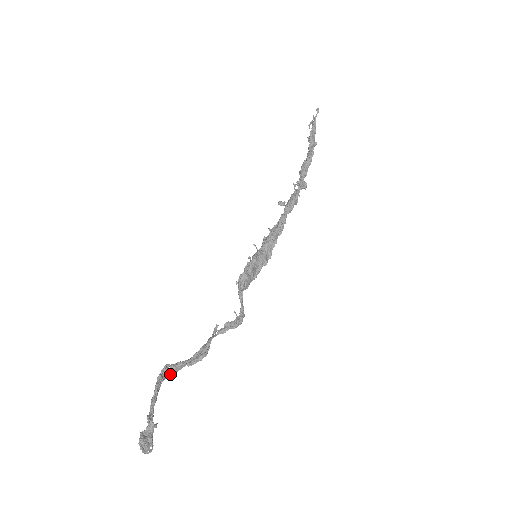
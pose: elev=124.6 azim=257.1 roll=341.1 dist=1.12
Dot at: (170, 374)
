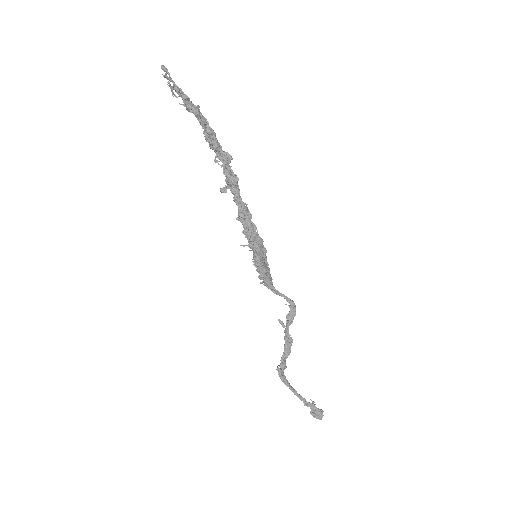
Dot at: occluded
